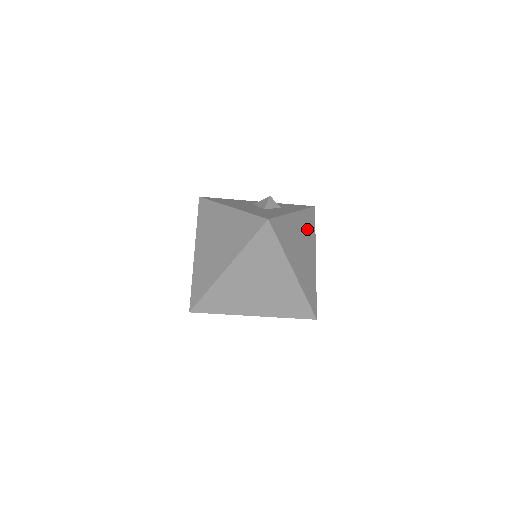
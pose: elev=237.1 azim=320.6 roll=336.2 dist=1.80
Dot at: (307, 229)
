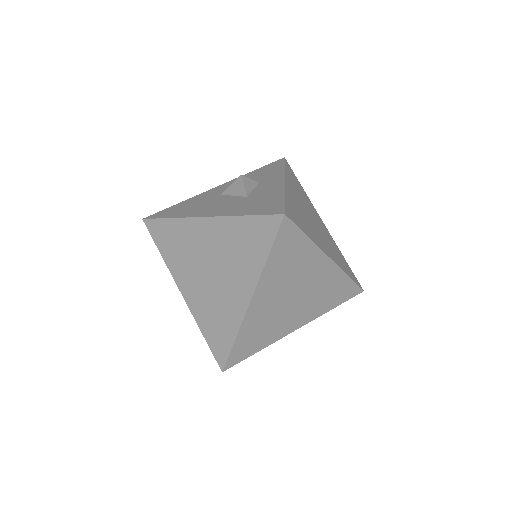
Dot at: (299, 192)
